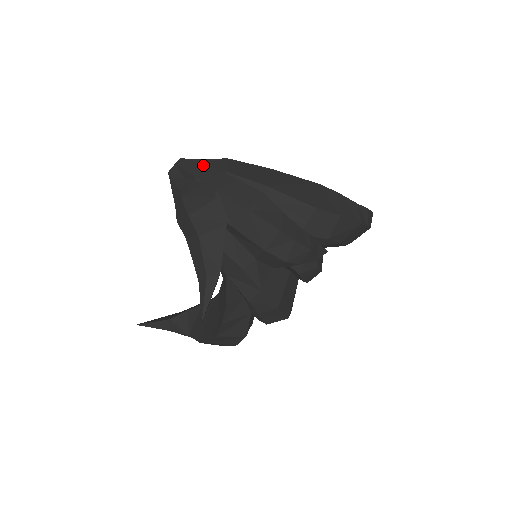
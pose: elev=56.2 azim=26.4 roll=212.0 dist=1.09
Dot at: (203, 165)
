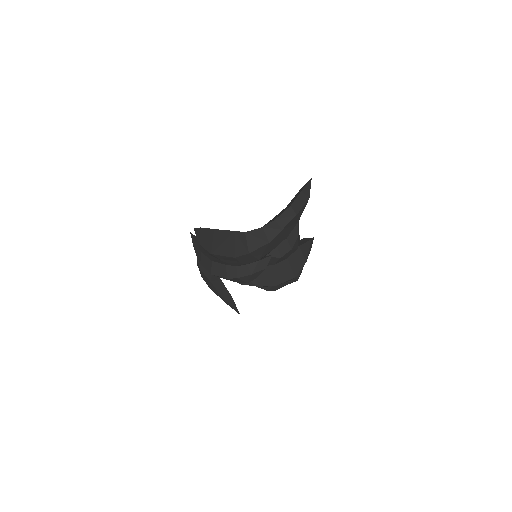
Dot at: (194, 241)
